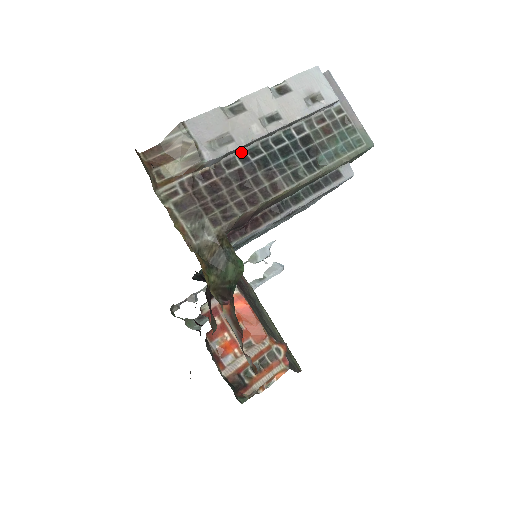
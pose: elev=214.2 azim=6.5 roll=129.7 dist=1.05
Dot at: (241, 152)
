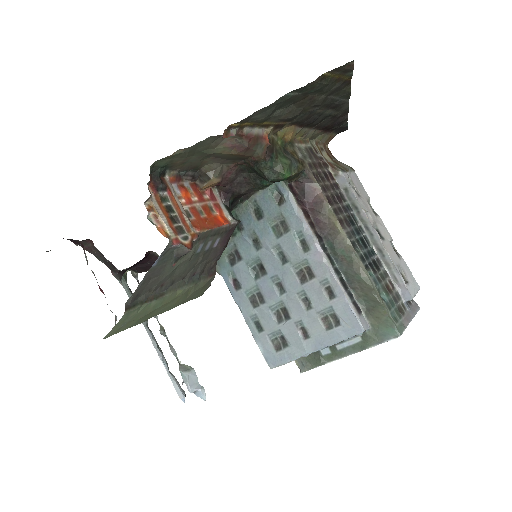
Dot at: (351, 208)
